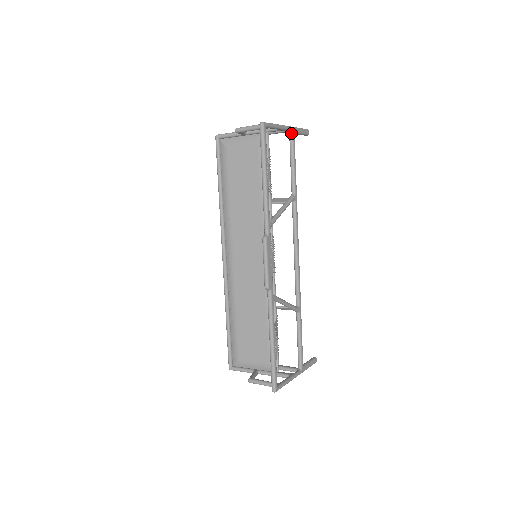
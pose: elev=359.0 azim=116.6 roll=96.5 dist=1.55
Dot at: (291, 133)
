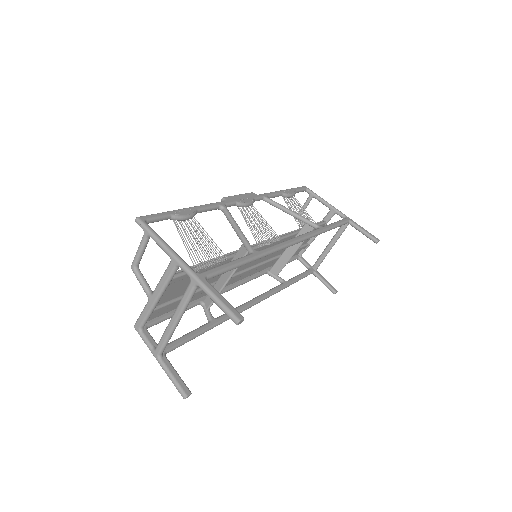
Dot at: (345, 218)
